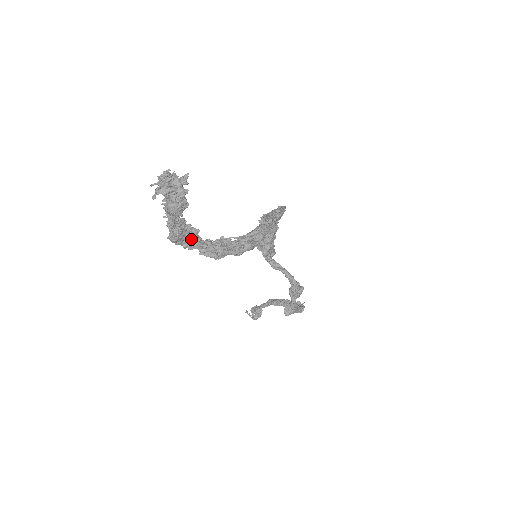
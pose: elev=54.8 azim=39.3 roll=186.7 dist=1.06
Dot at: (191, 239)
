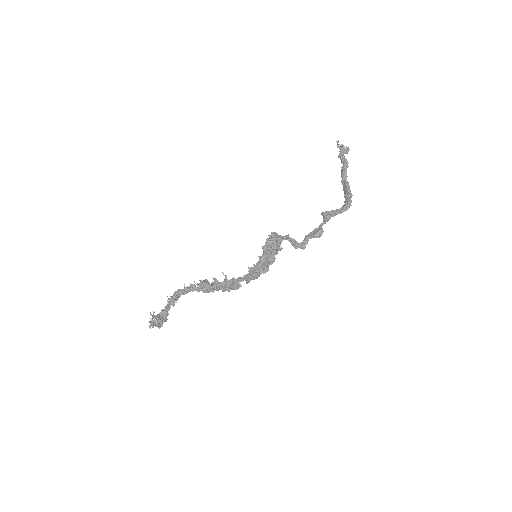
Dot at: (187, 291)
